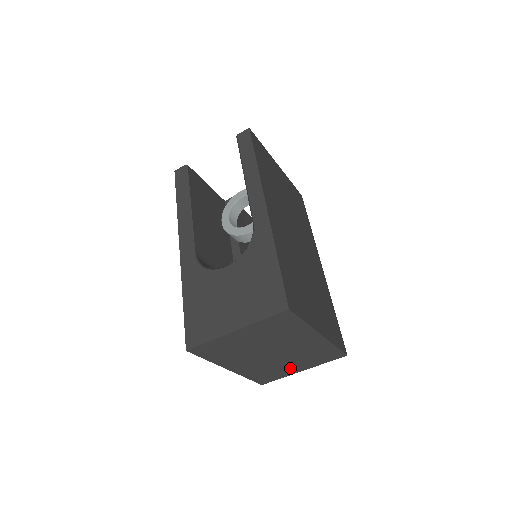
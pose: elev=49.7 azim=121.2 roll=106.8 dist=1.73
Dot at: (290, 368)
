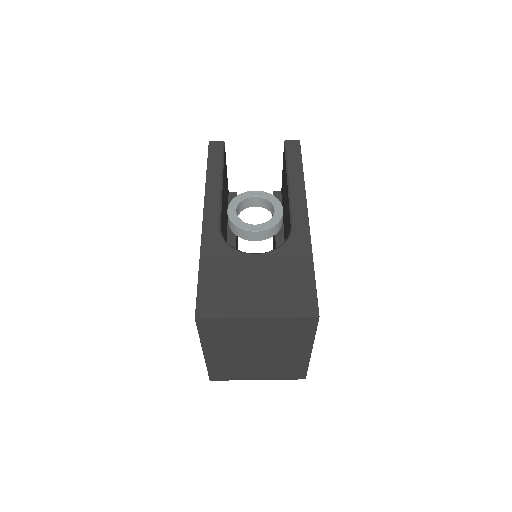
Dot at: (251, 373)
